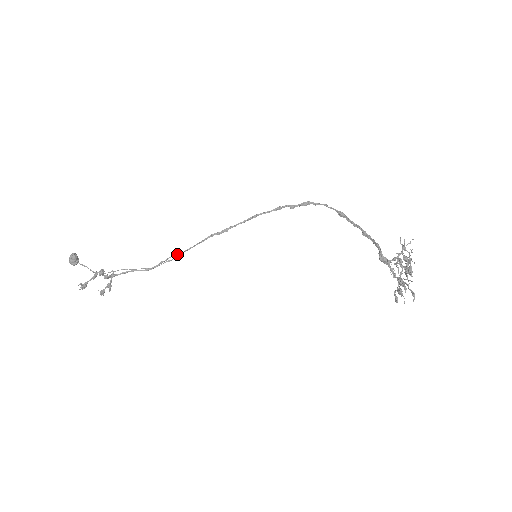
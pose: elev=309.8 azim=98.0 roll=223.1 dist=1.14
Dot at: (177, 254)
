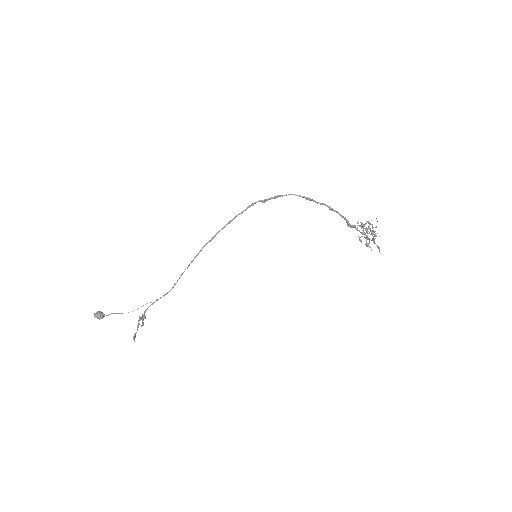
Dot at: (184, 271)
